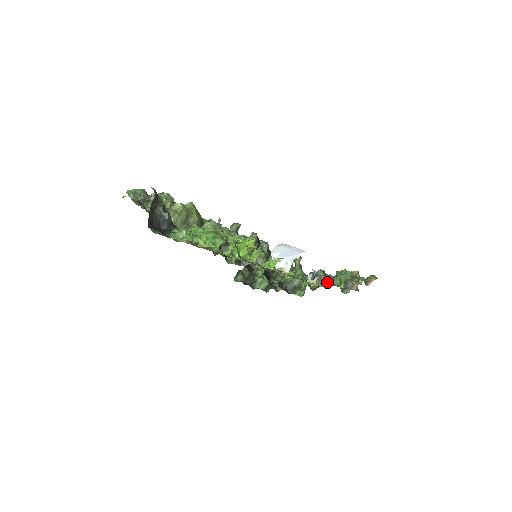
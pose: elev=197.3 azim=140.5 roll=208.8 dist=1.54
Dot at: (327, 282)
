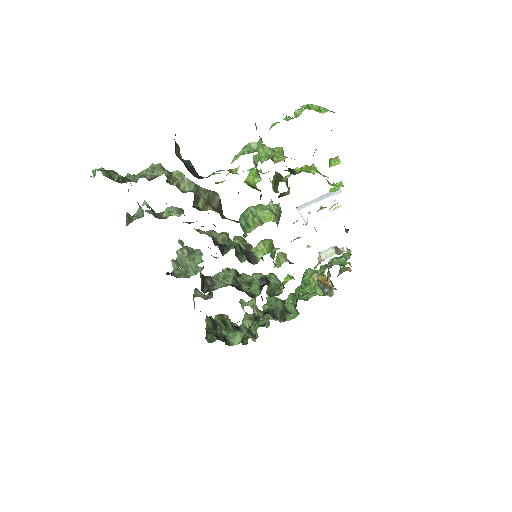
Dot at: (345, 248)
